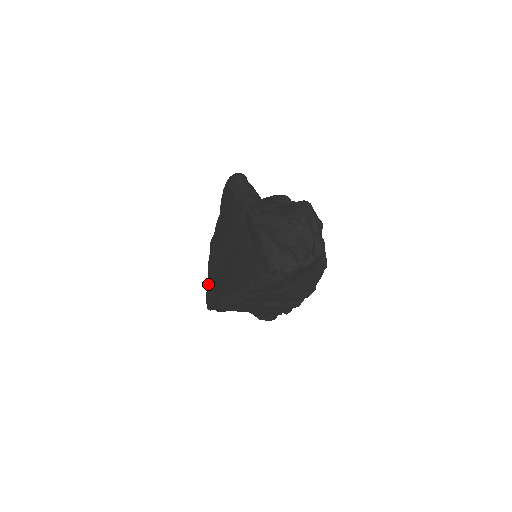
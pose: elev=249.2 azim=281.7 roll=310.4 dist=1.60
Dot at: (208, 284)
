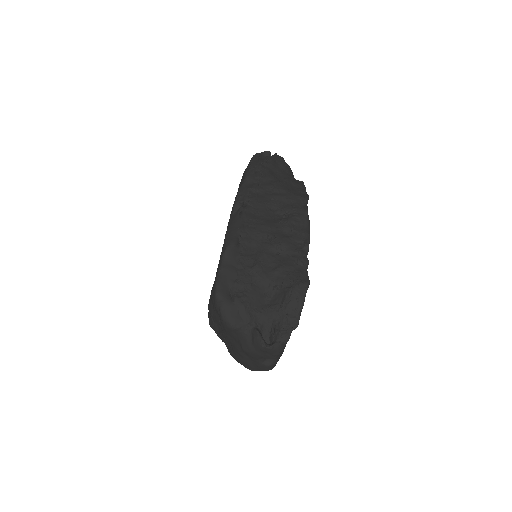
Dot at: occluded
